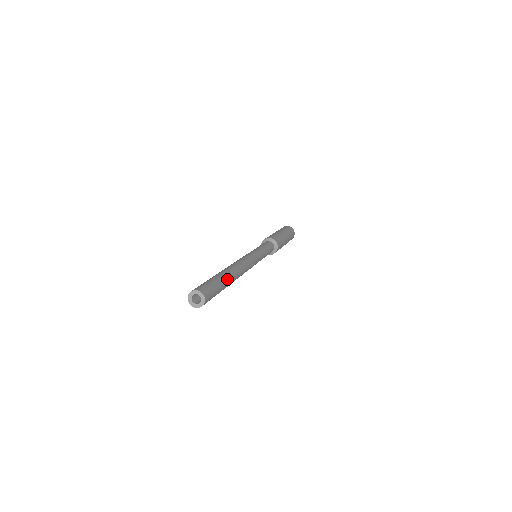
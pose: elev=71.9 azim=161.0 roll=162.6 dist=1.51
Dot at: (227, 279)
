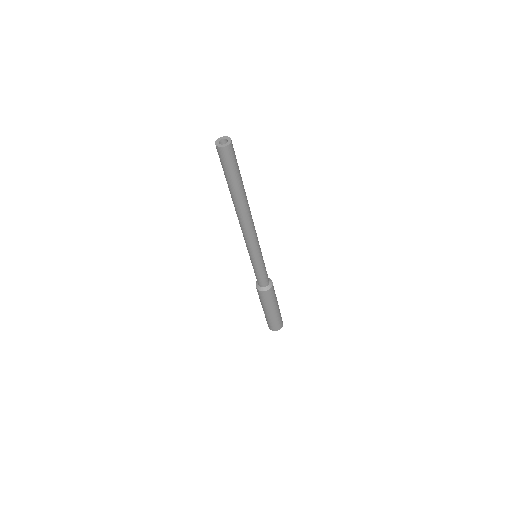
Dot at: (243, 185)
